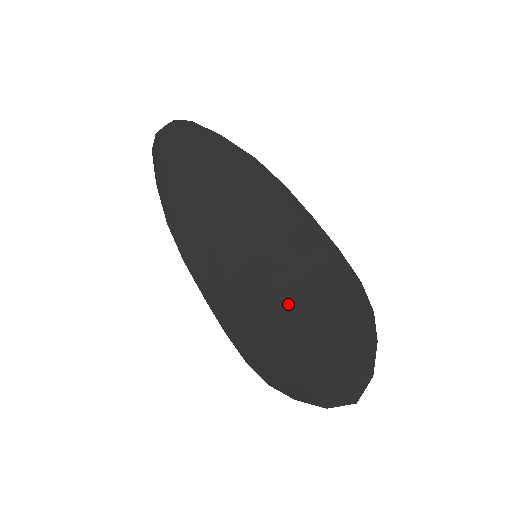
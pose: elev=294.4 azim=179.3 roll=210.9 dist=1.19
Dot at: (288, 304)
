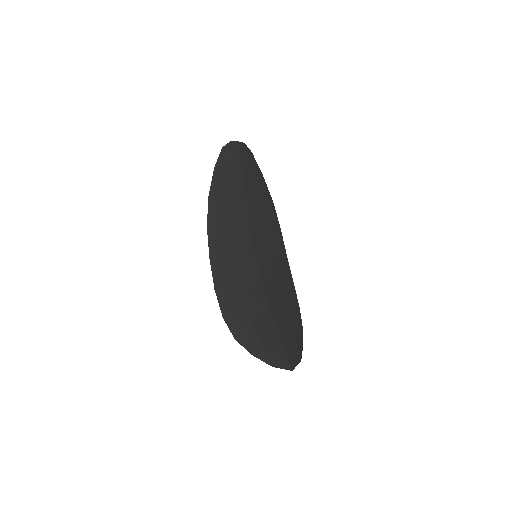
Dot at: (265, 295)
